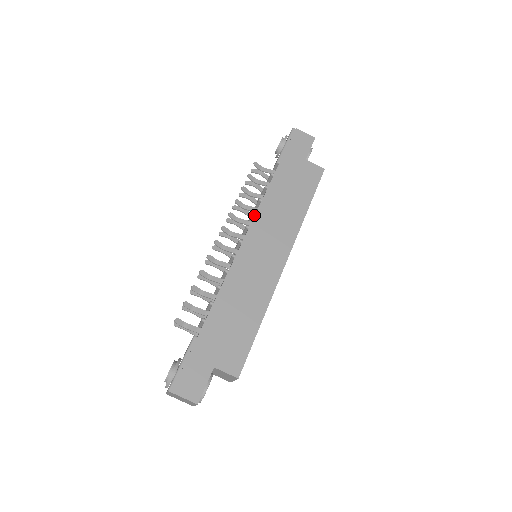
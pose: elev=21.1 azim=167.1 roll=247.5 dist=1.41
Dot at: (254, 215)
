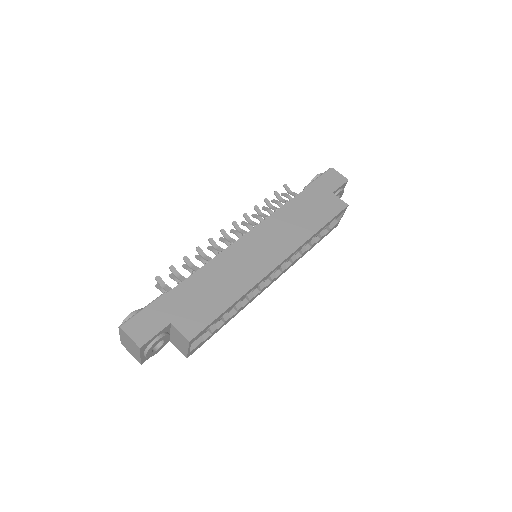
Dot at: (266, 219)
